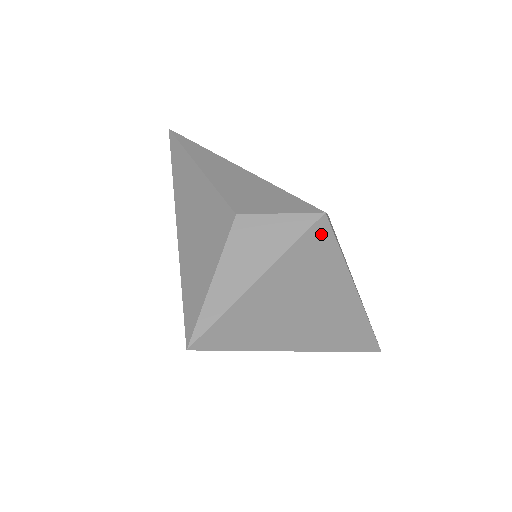
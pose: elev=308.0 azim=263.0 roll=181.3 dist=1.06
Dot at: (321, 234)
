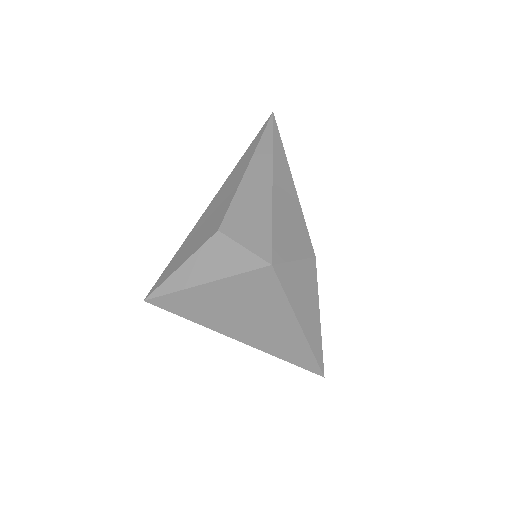
Dot at: (266, 277)
